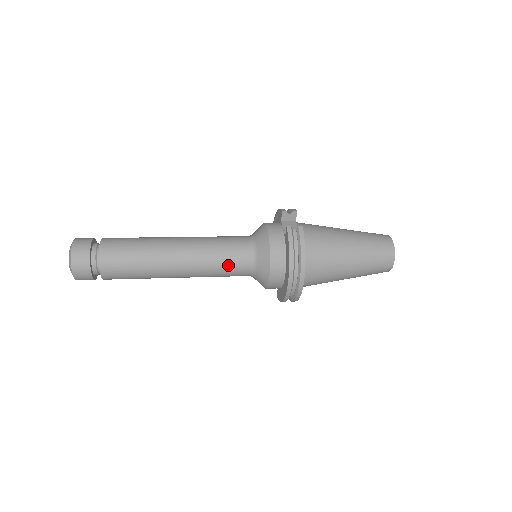
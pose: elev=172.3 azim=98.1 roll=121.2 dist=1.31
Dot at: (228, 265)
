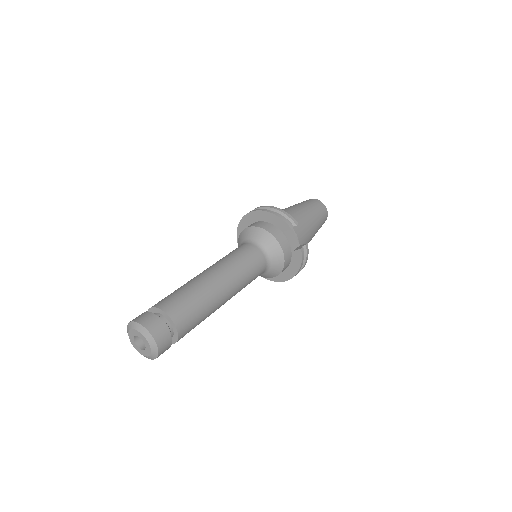
Dot at: occluded
